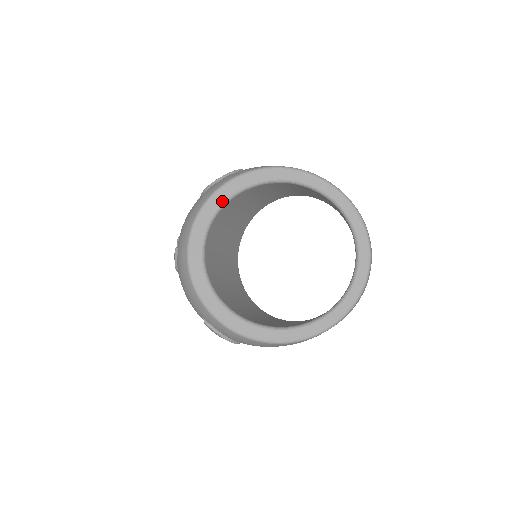
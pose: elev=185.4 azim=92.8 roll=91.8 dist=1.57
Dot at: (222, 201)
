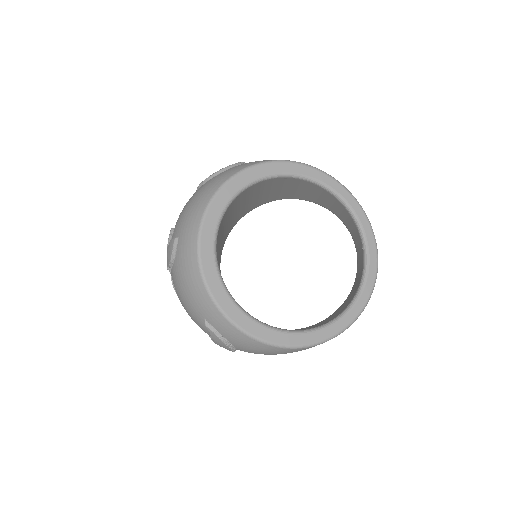
Dot at: (238, 189)
